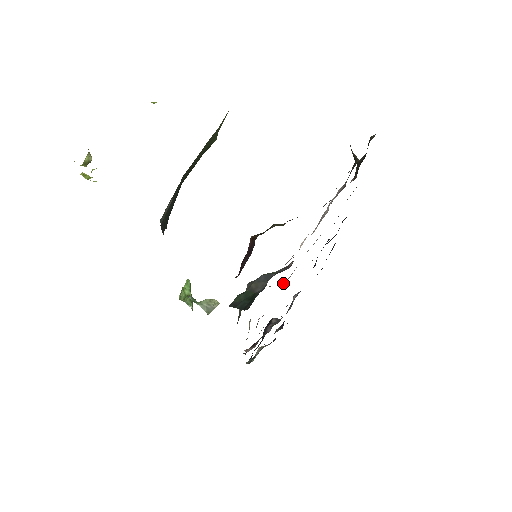
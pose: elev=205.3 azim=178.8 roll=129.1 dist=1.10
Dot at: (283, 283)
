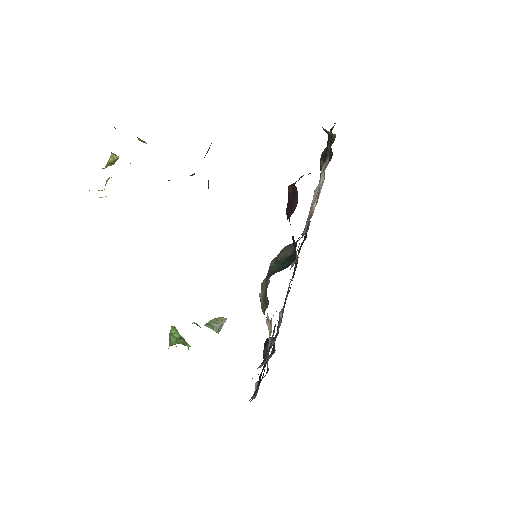
Dot at: (290, 269)
